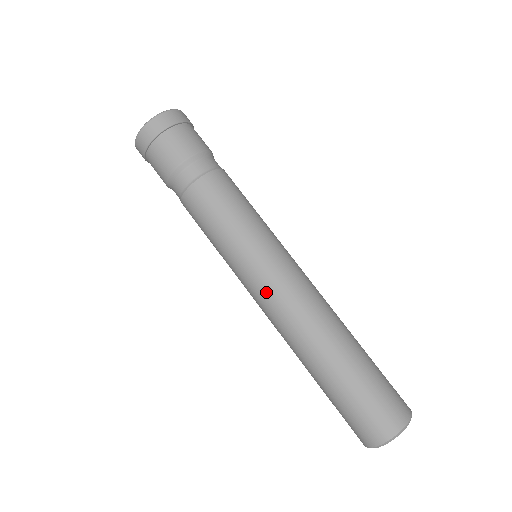
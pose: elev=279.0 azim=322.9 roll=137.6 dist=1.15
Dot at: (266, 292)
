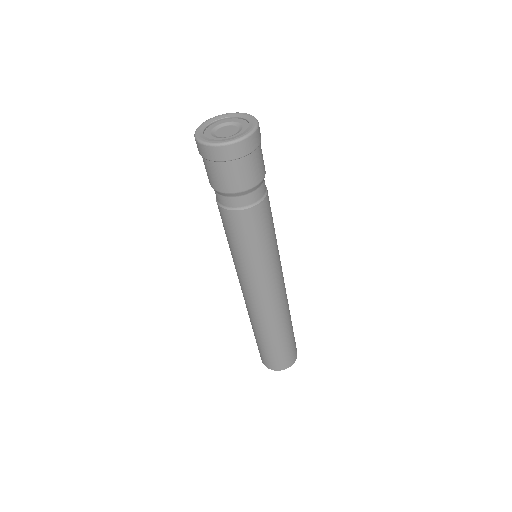
Dot at: (266, 292)
